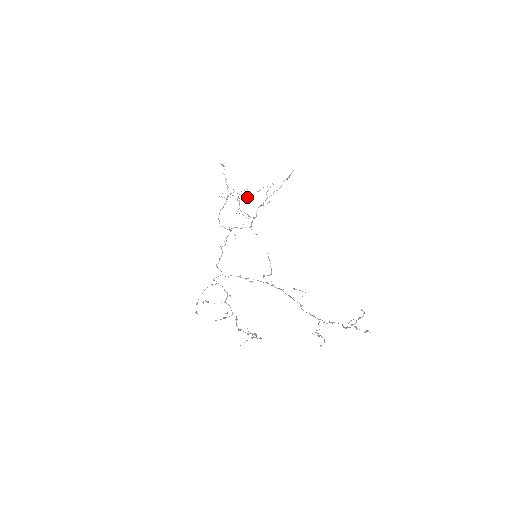
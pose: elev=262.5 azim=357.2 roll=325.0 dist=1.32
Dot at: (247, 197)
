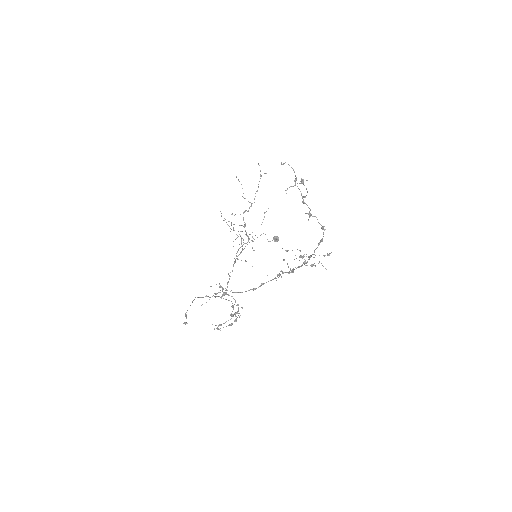
Dot at: occluded
